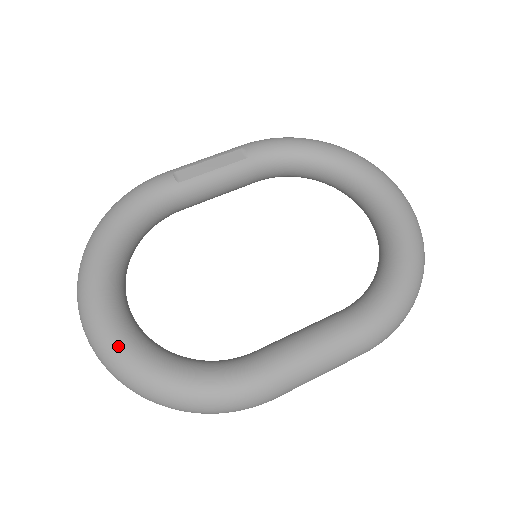
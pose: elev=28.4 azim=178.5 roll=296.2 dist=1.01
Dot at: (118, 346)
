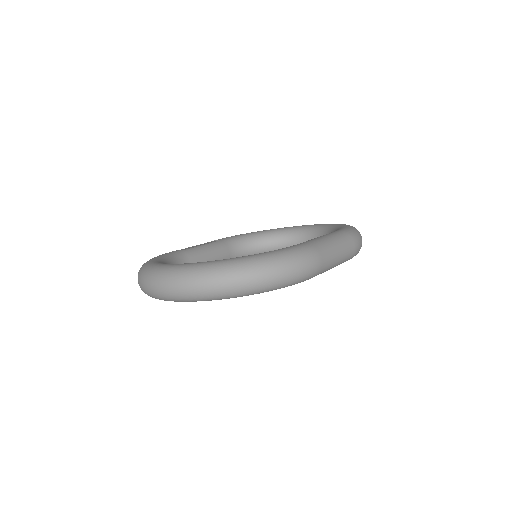
Dot at: (200, 263)
